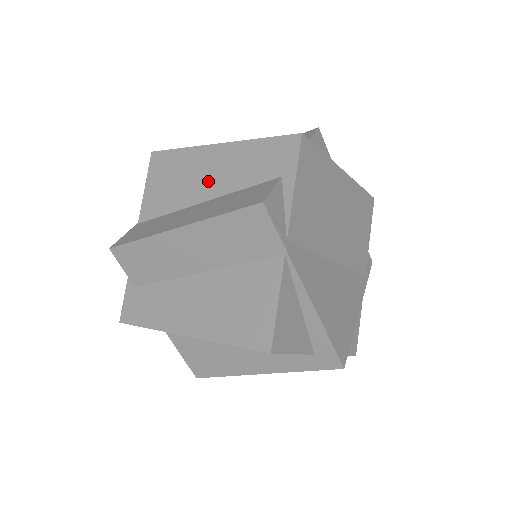
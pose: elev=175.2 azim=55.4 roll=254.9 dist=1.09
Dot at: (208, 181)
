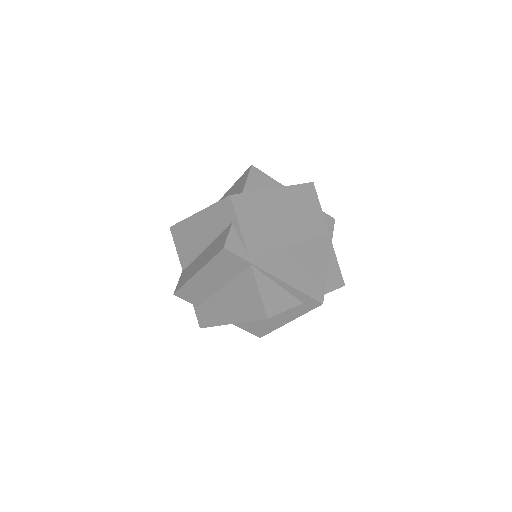
Dot at: (202, 236)
